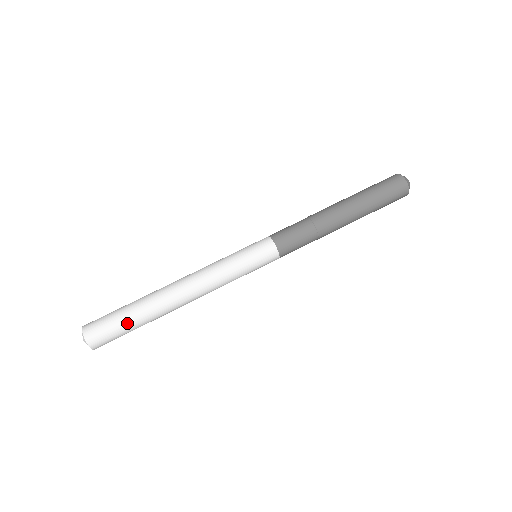
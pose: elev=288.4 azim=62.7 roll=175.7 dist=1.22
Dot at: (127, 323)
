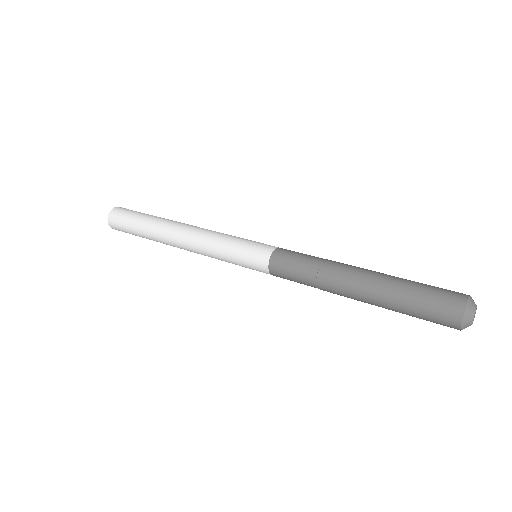
Dot at: (136, 221)
